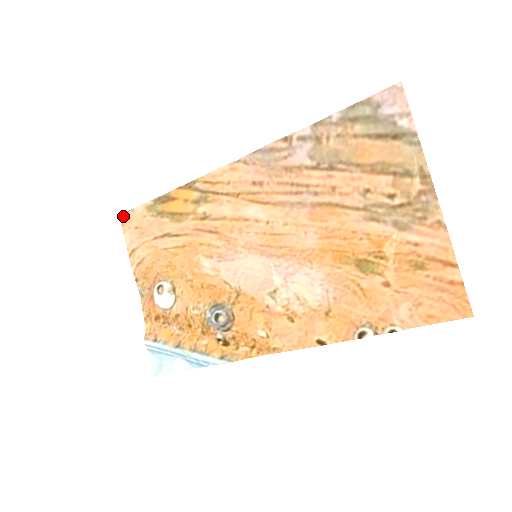
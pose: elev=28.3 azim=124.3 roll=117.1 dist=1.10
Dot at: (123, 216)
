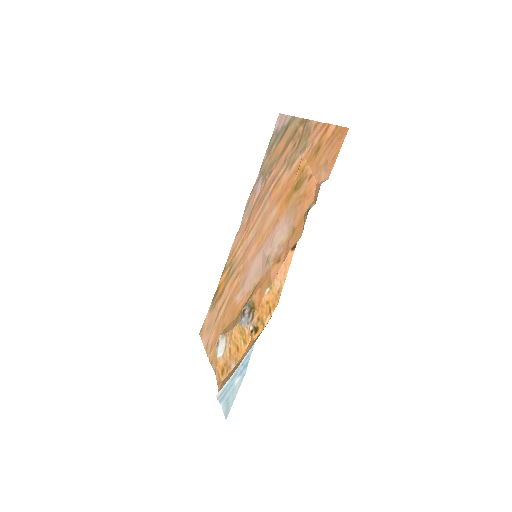
Dot at: (201, 331)
